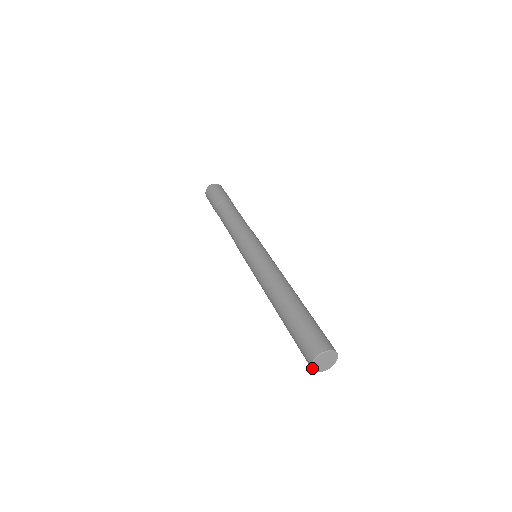
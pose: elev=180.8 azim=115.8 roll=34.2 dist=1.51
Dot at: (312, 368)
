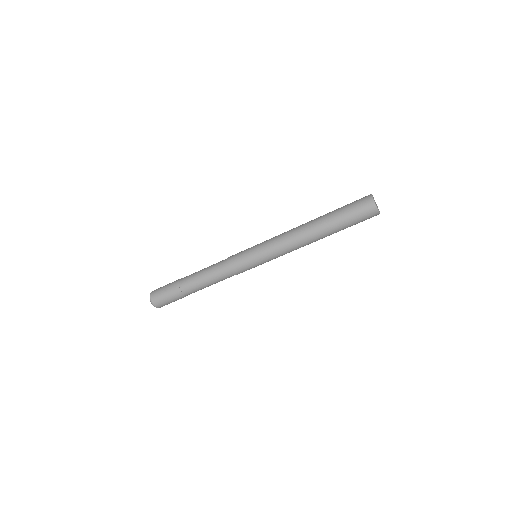
Dot at: (373, 199)
